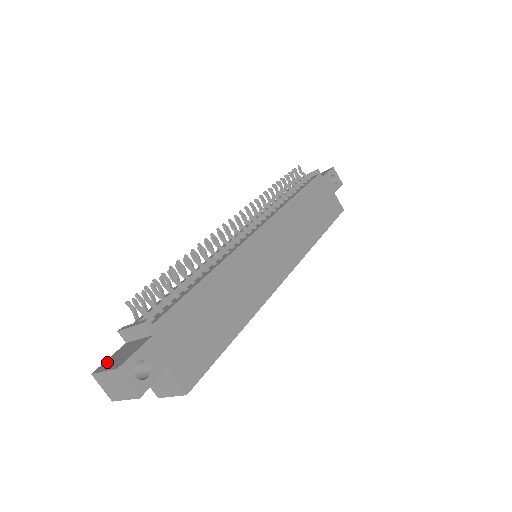
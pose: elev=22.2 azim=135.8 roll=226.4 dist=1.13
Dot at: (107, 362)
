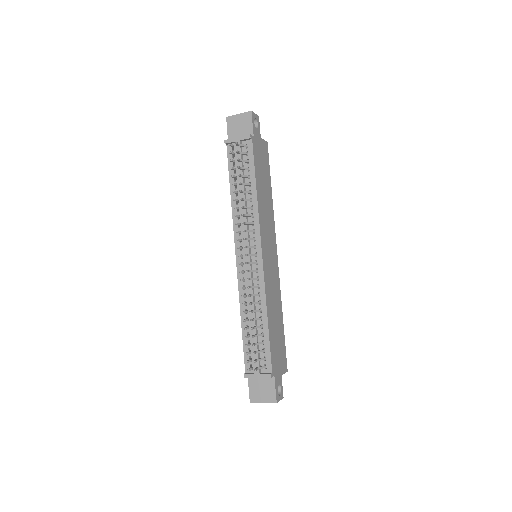
Dot at: (254, 394)
